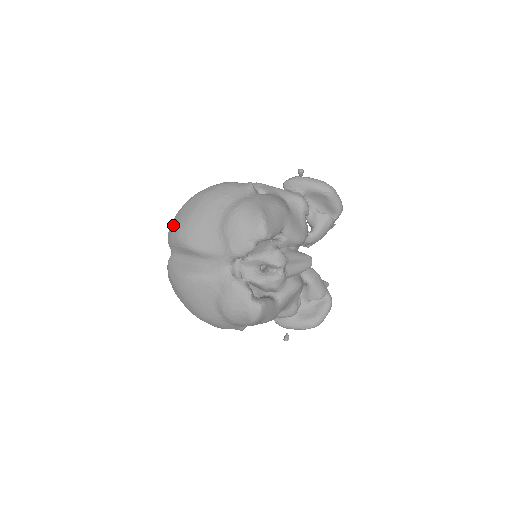
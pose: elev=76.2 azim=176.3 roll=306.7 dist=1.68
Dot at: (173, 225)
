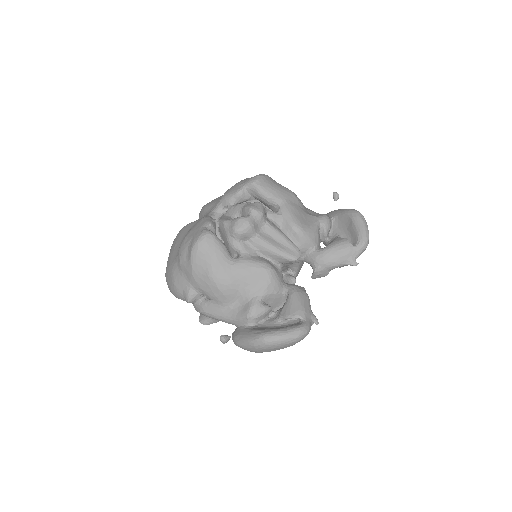
Dot at: occluded
